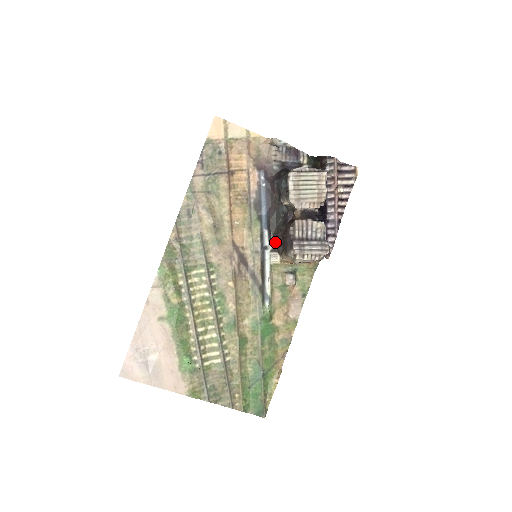
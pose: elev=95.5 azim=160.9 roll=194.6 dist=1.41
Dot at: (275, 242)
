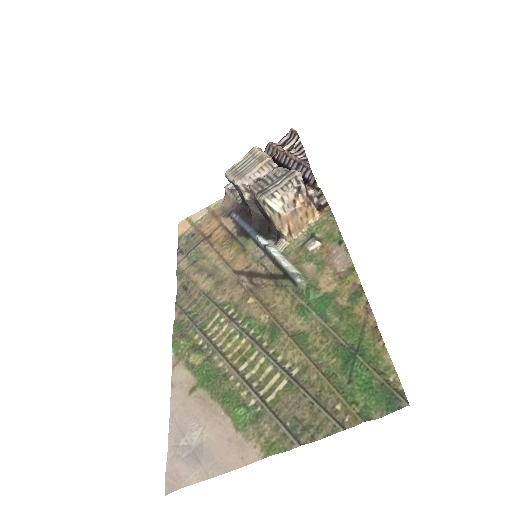
Dot at: (275, 237)
